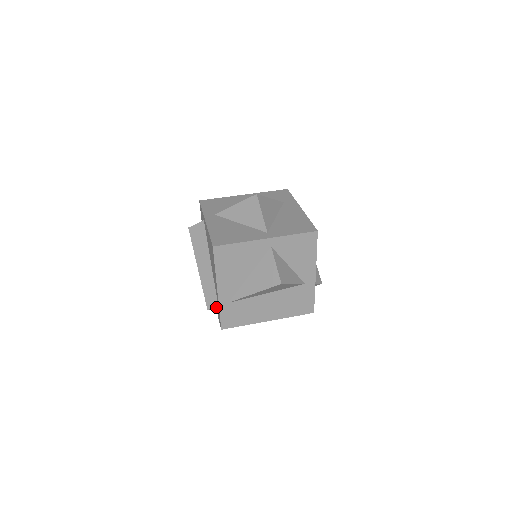
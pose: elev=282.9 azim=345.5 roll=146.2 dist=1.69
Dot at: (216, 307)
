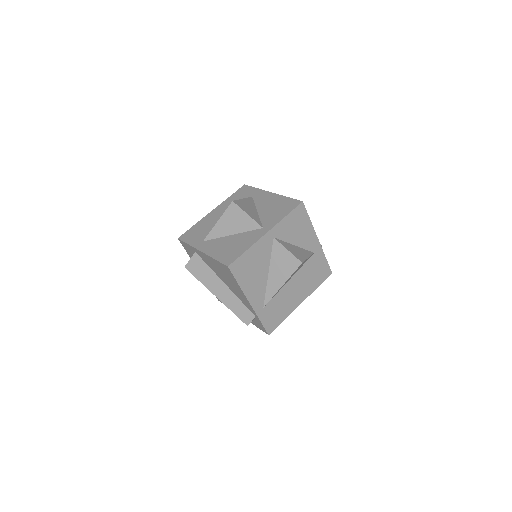
Dot at: (253, 319)
